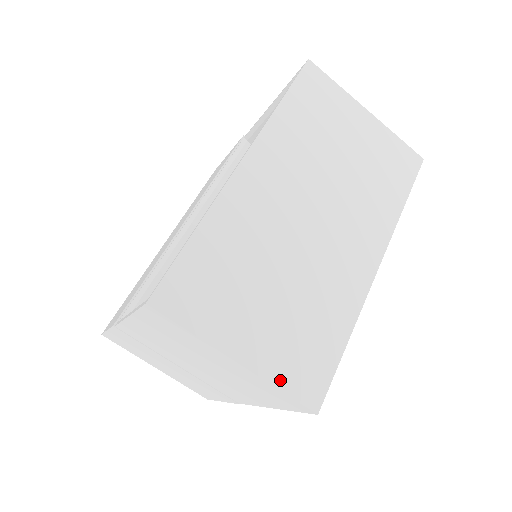
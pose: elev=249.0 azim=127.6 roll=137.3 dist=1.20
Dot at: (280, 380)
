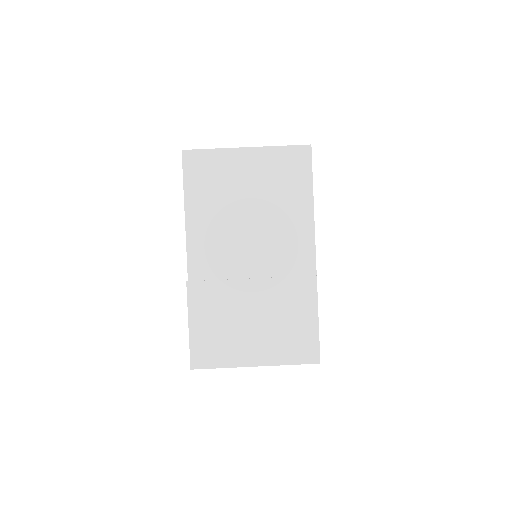
Dot at: (277, 147)
